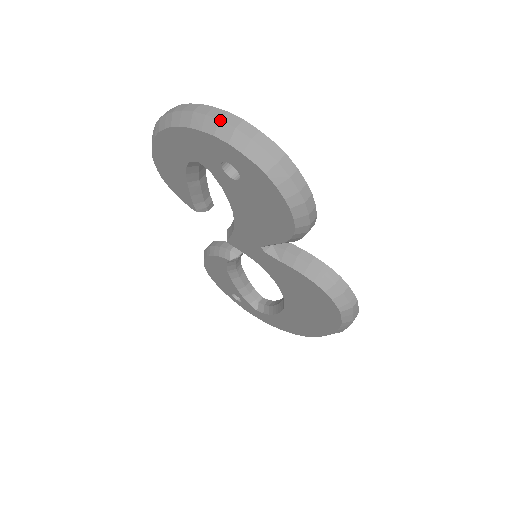
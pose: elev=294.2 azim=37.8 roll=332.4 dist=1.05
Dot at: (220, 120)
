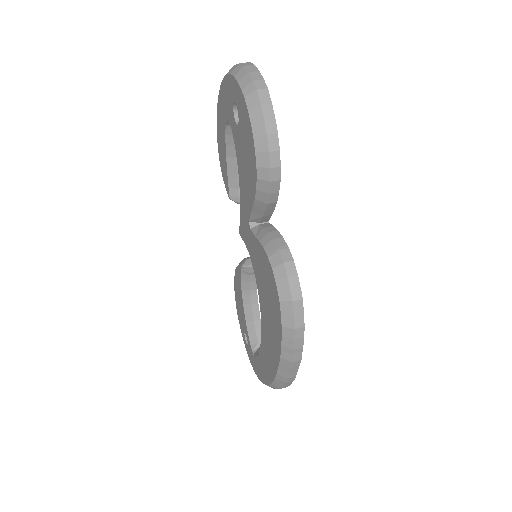
Dot at: (240, 63)
